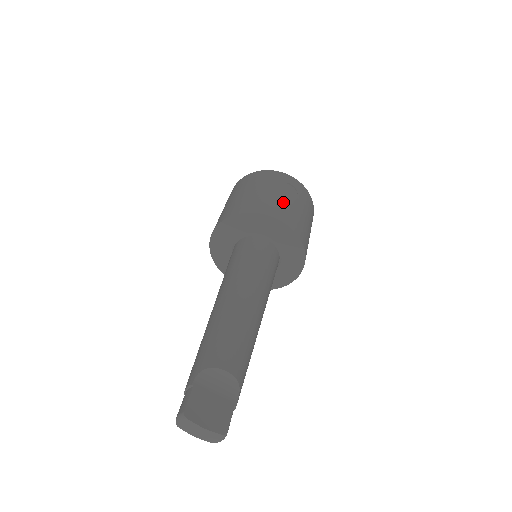
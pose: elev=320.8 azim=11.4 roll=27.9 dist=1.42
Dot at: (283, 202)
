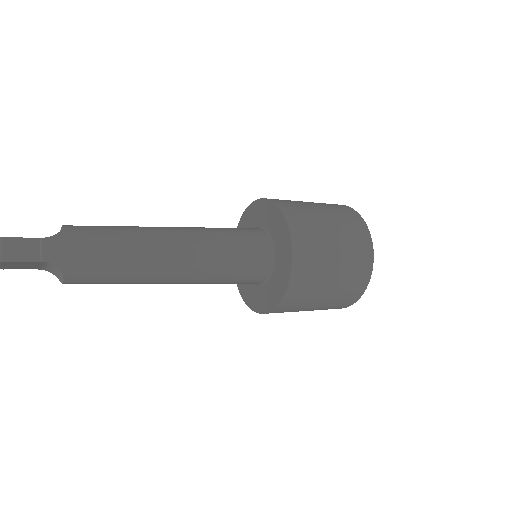
Dot at: occluded
